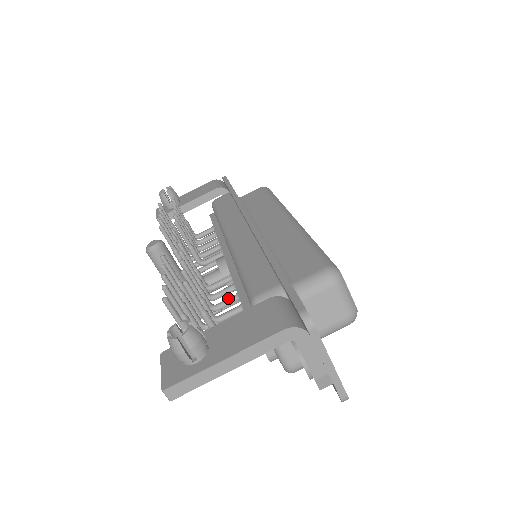
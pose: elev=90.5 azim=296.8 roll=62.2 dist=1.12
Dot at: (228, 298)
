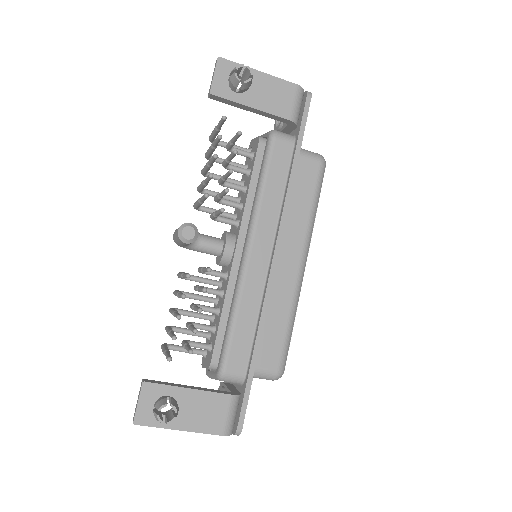
Dot at: (210, 309)
